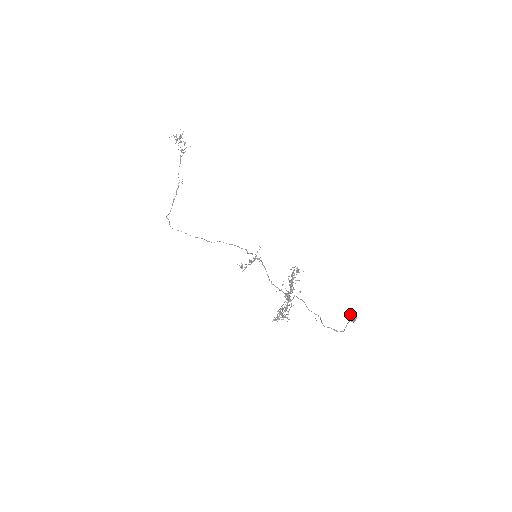
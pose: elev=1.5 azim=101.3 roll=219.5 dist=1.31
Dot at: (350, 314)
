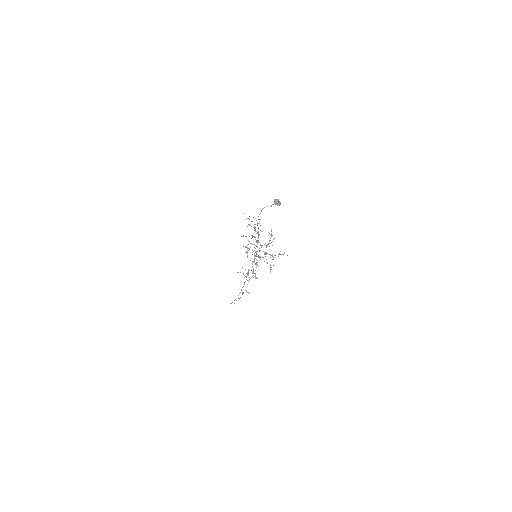
Dot at: (278, 204)
